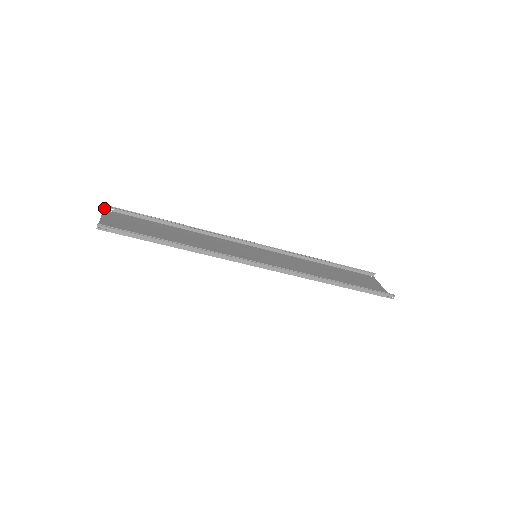
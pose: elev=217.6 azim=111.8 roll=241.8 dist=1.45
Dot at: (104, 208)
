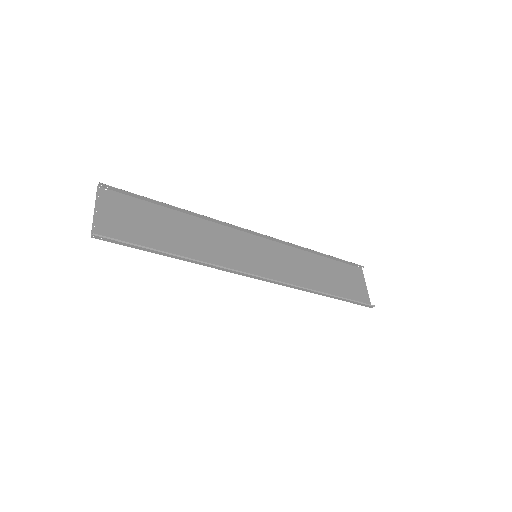
Dot at: (98, 185)
